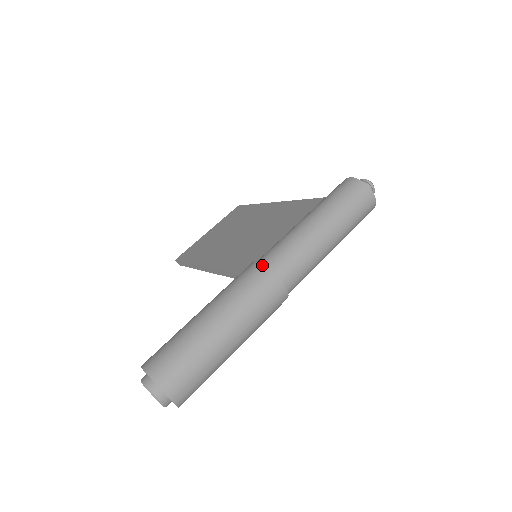
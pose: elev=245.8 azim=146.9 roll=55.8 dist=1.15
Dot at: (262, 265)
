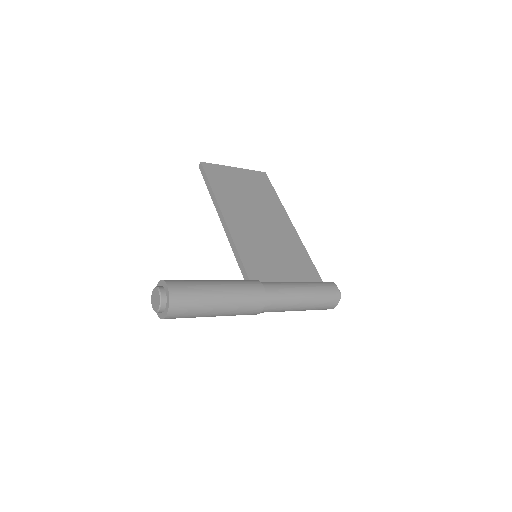
Dot at: (265, 294)
